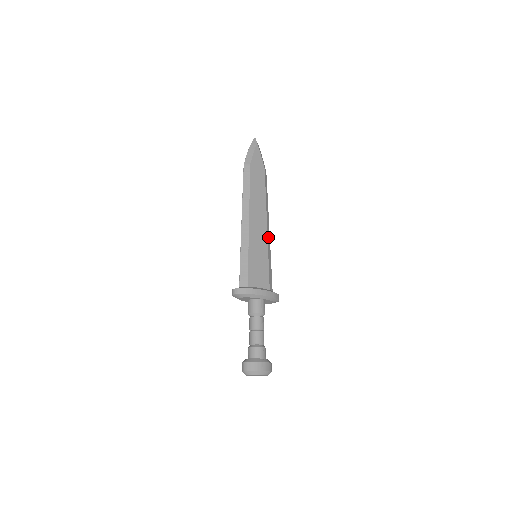
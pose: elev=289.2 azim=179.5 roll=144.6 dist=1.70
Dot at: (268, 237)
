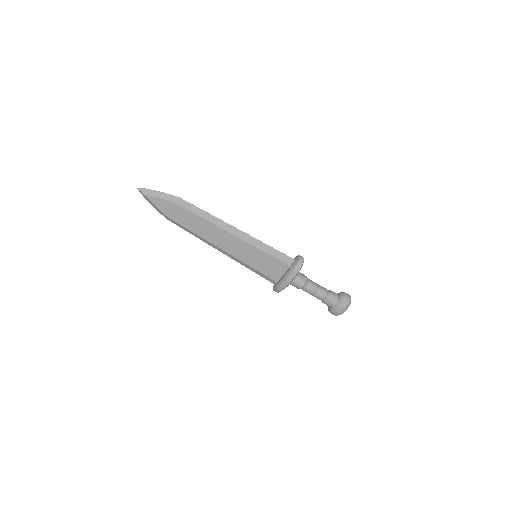
Dot at: (244, 238)
